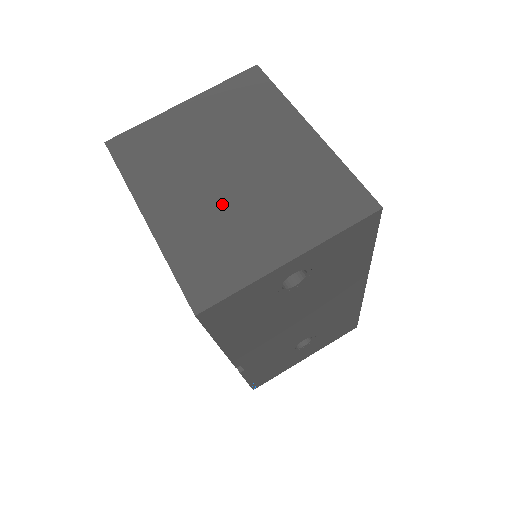
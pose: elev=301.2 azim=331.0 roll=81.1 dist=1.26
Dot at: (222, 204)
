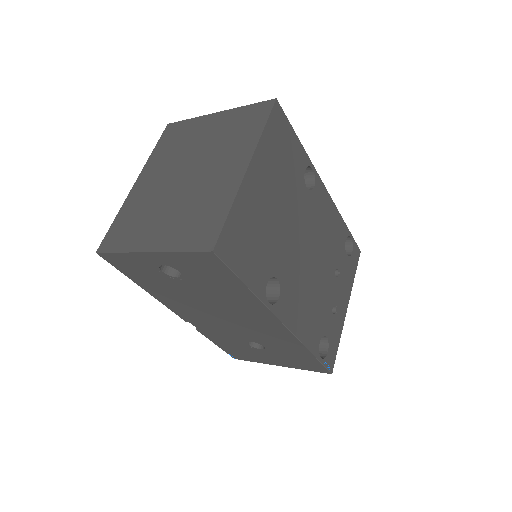
Dot at: (163, 195)
